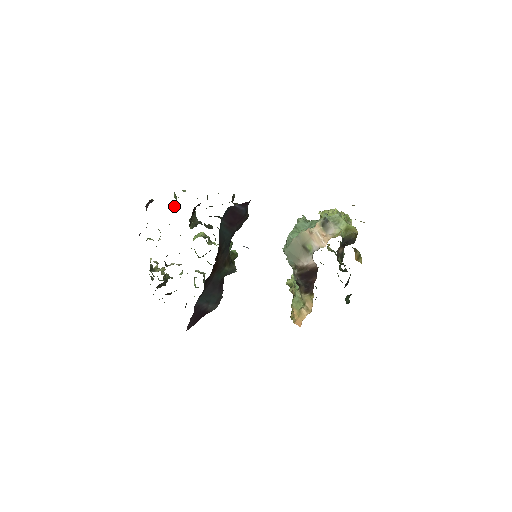
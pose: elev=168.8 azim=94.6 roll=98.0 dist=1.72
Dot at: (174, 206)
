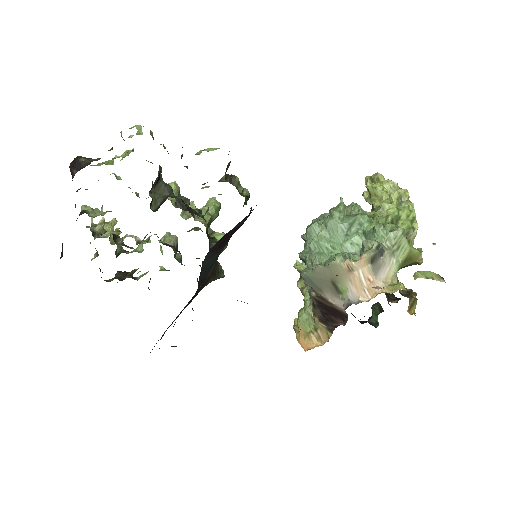
Dot at: (123, 154)
